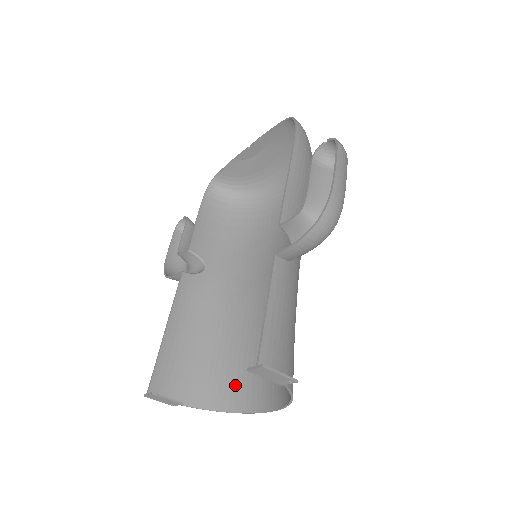
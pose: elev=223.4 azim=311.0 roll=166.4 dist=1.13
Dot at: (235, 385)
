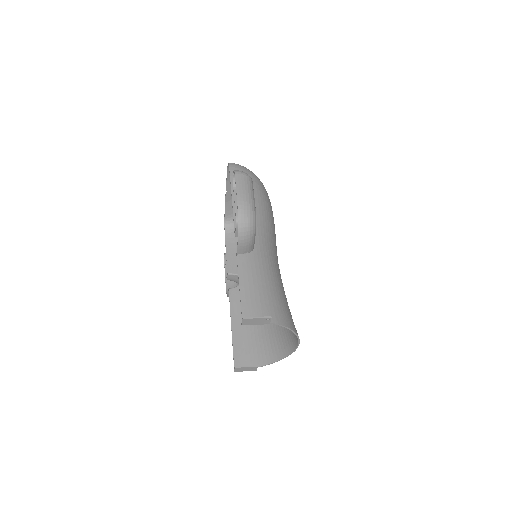
Dot at: (281, 340)
